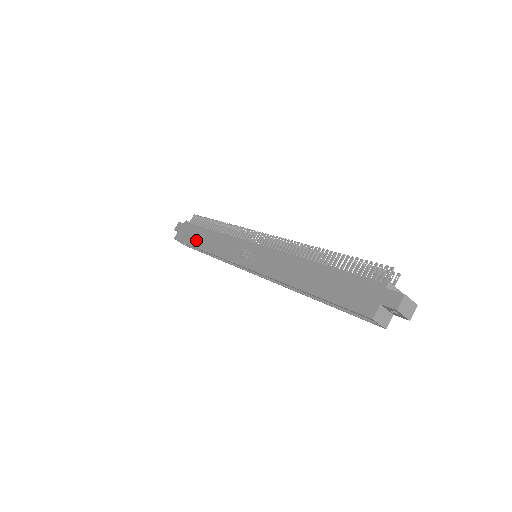
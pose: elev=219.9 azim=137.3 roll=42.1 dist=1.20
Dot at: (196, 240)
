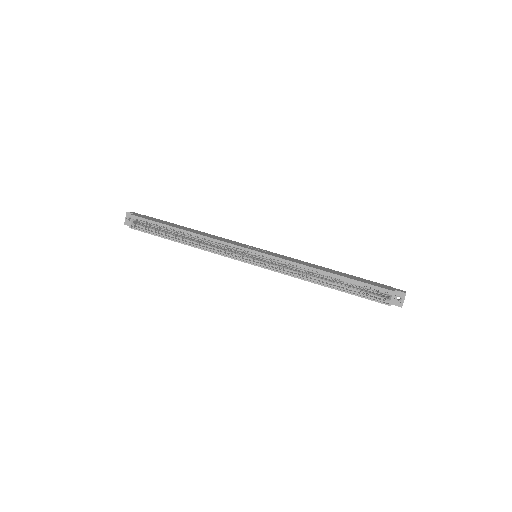
Dot at: (174, 225)
